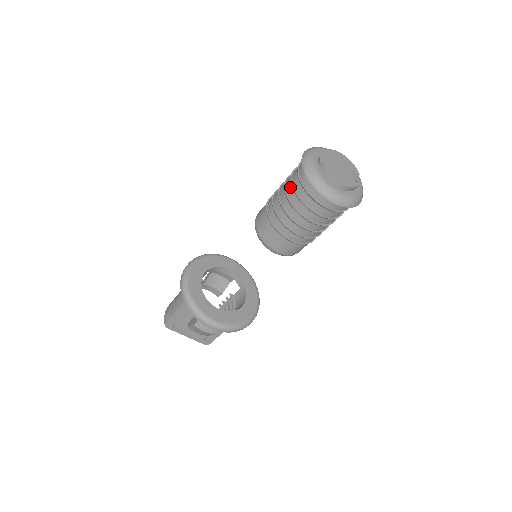
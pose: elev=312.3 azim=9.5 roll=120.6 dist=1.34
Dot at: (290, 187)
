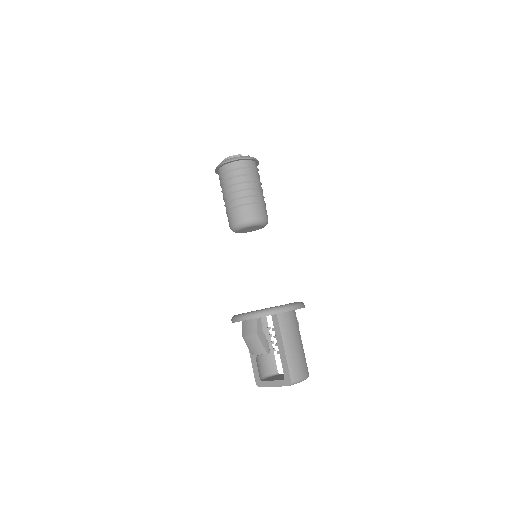
Dot at: occluded
